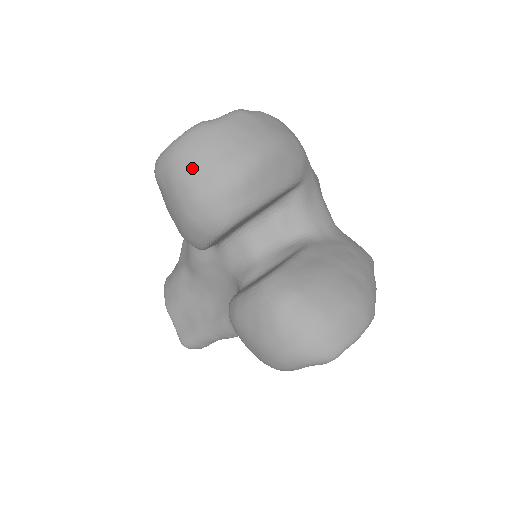
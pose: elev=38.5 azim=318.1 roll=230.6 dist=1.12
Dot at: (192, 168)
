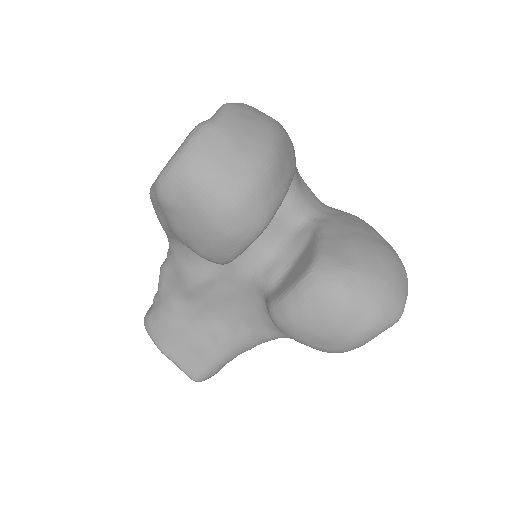
Dot at: (217, 174)
